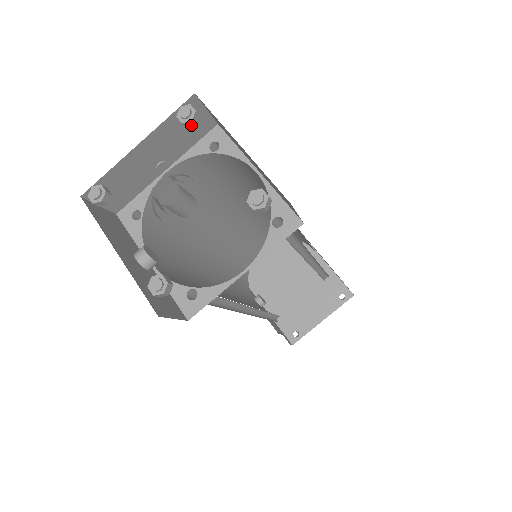
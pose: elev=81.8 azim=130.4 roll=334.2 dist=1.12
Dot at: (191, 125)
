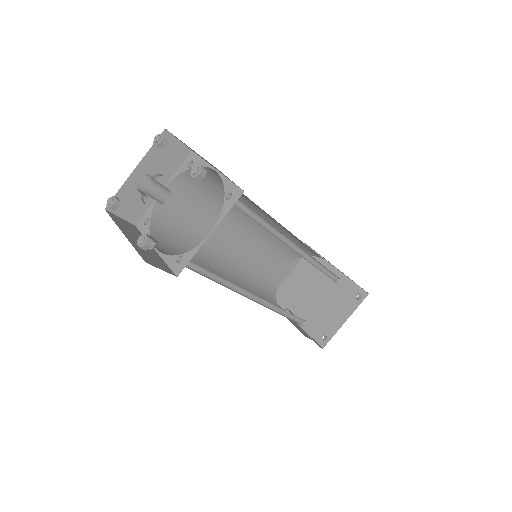
Dot at: (162, 146)
